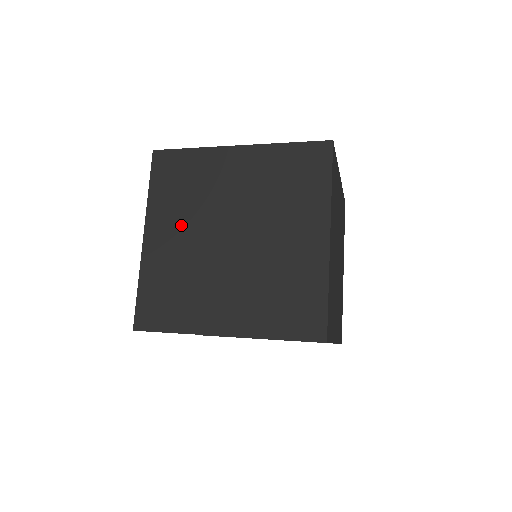
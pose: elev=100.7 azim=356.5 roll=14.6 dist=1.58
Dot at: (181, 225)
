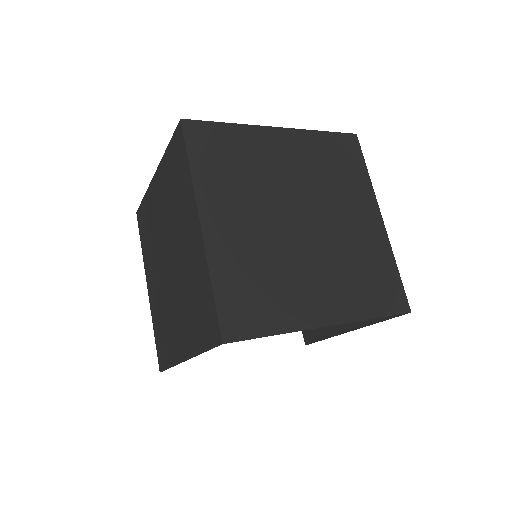
Dot at: (154, 267)
